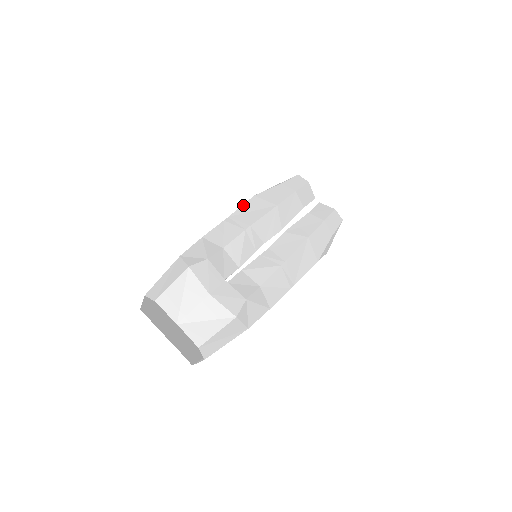
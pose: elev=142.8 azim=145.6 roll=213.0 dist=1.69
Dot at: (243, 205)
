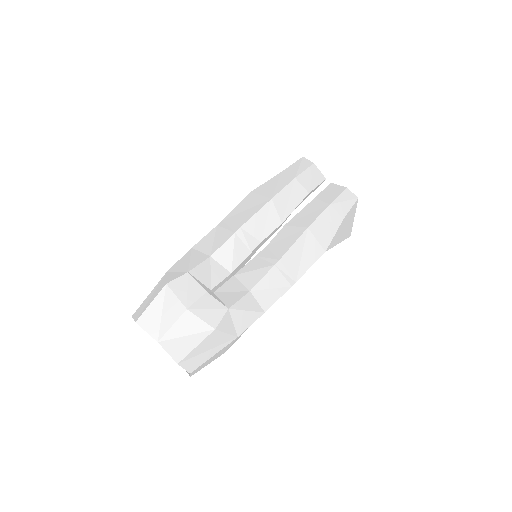
Dot at: (238, 205)
